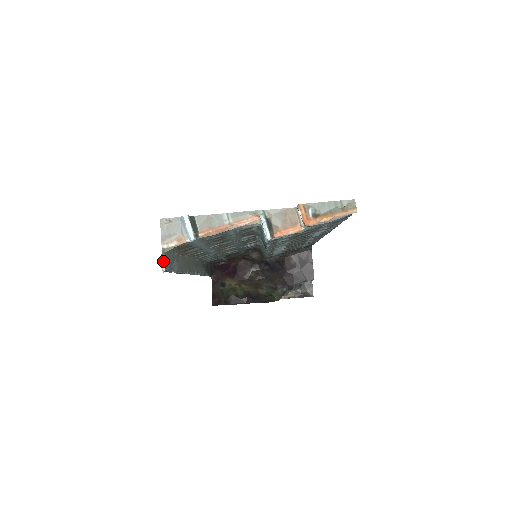
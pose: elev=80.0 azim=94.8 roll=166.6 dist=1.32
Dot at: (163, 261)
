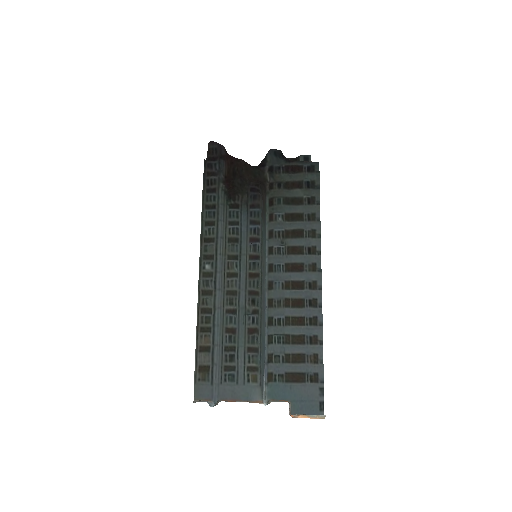
Dot at: occluded
